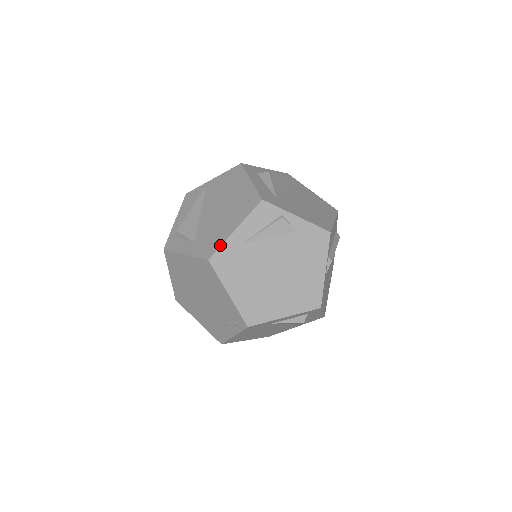
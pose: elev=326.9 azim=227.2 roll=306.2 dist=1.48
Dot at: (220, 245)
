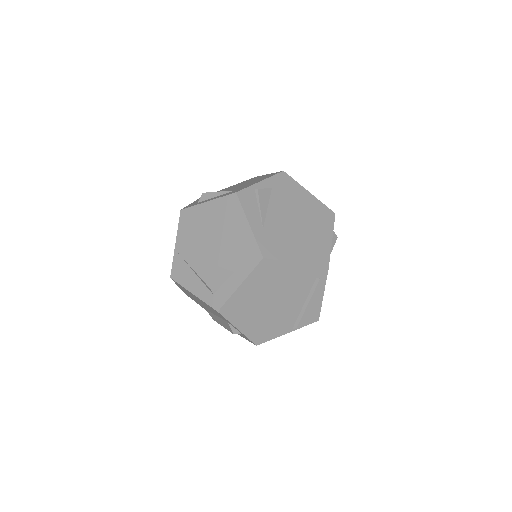
Dot at: (255, 243)
